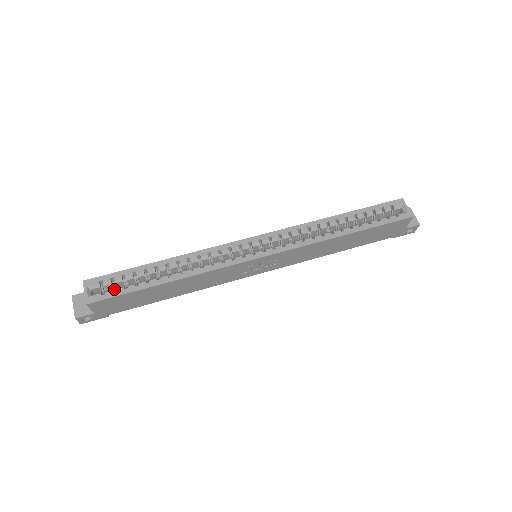
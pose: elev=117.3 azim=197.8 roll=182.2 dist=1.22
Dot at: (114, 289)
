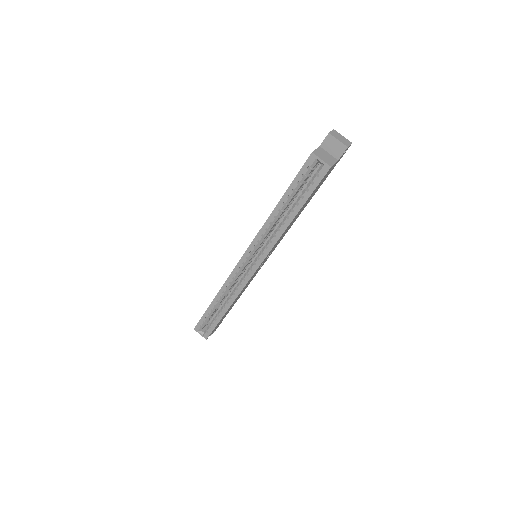
Dot at: occluded
